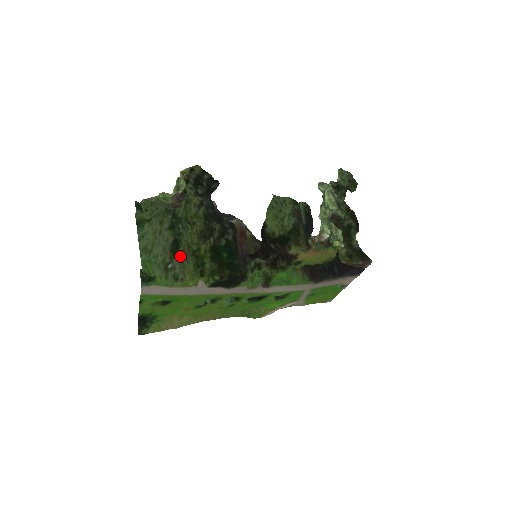
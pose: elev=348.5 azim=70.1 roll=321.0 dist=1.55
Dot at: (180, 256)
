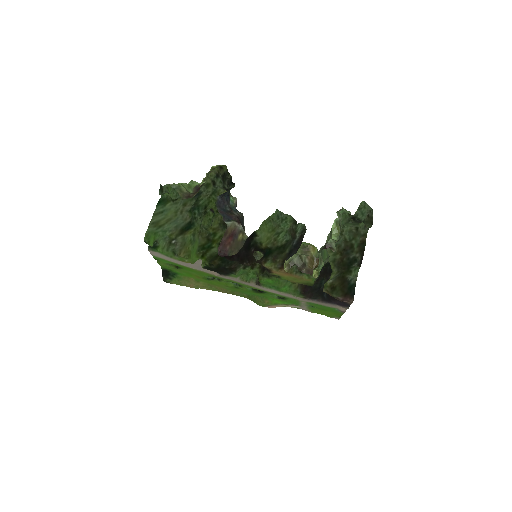
Dot at: (186, 236)
